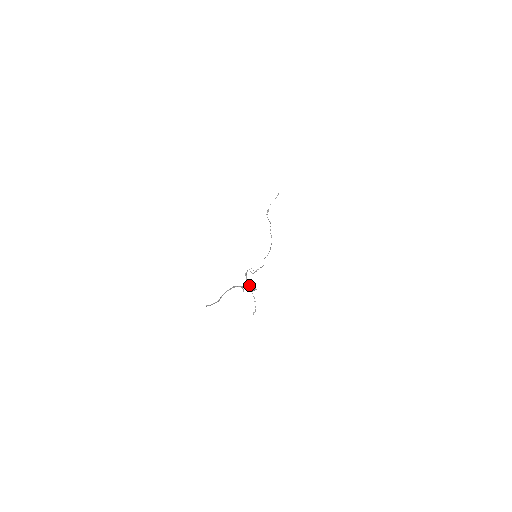
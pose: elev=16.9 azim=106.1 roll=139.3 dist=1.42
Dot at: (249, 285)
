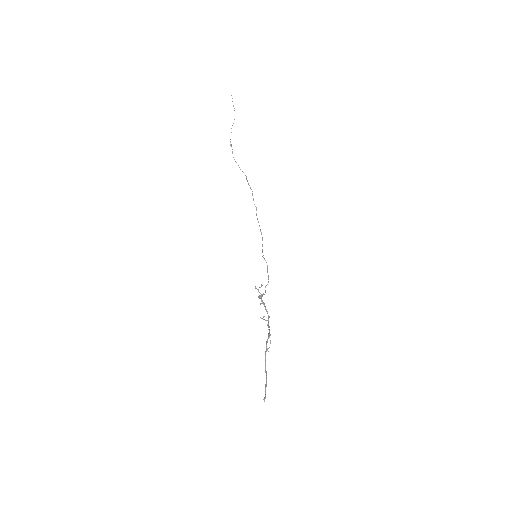
Dot at: occluded
